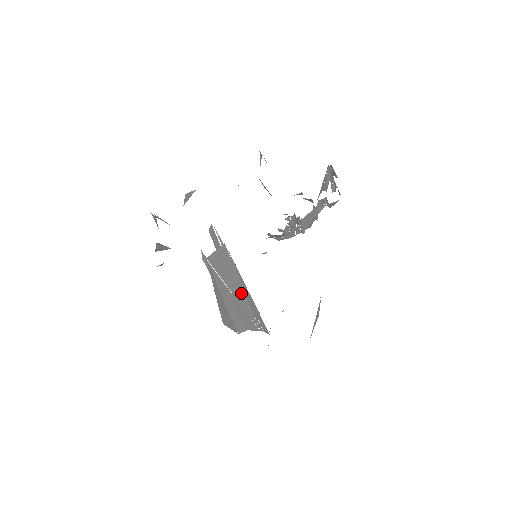
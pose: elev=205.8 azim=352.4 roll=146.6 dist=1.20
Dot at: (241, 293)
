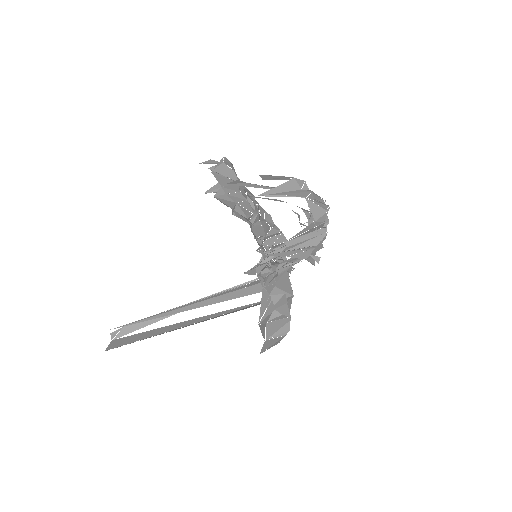
Dot at: occluded
